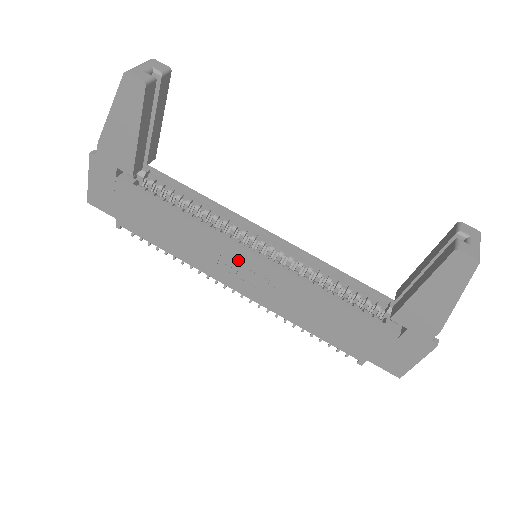
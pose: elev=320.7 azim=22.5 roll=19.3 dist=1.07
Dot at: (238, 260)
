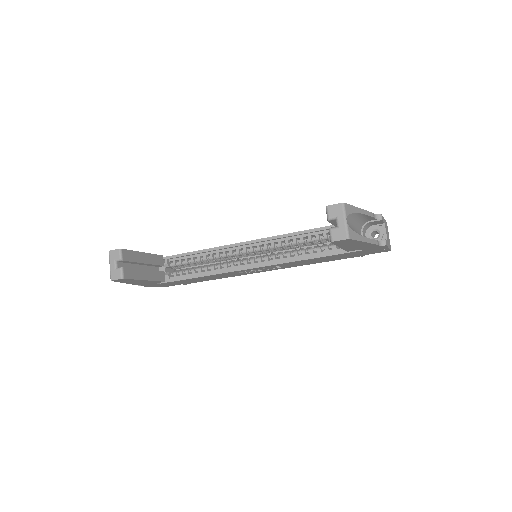
Dot at: occluded
